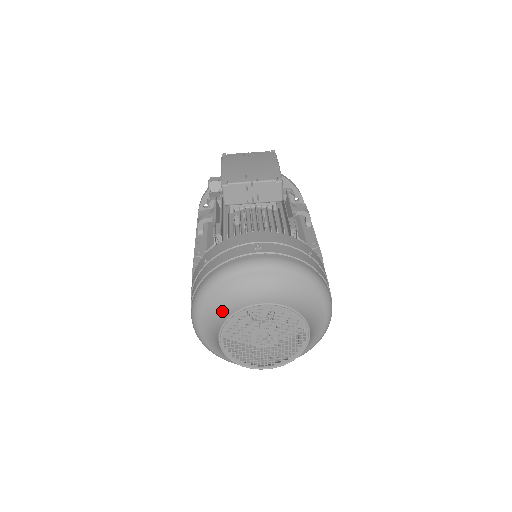
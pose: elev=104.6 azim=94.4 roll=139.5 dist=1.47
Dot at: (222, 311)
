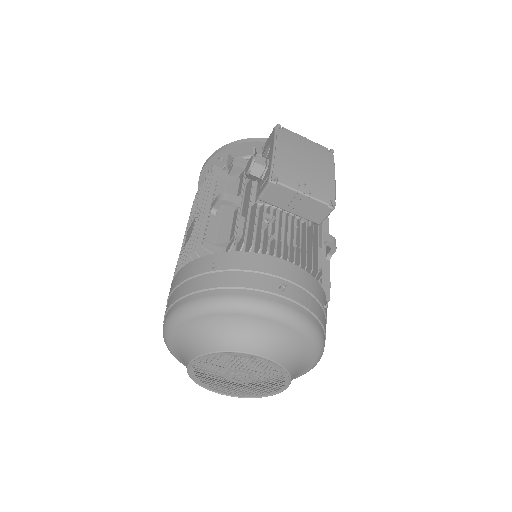
Dot at: (212, 339)
